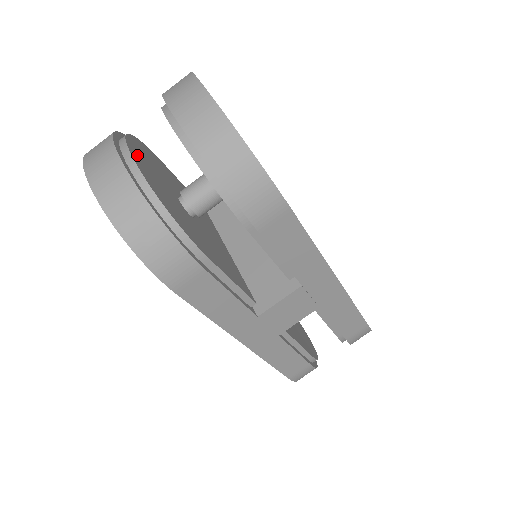
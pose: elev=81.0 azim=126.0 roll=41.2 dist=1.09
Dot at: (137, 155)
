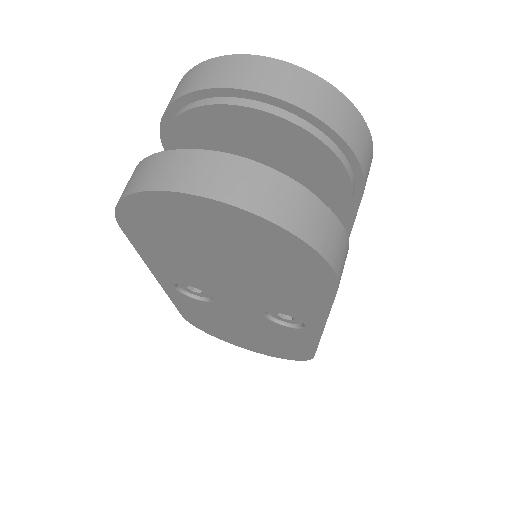
Dot at: occluded
